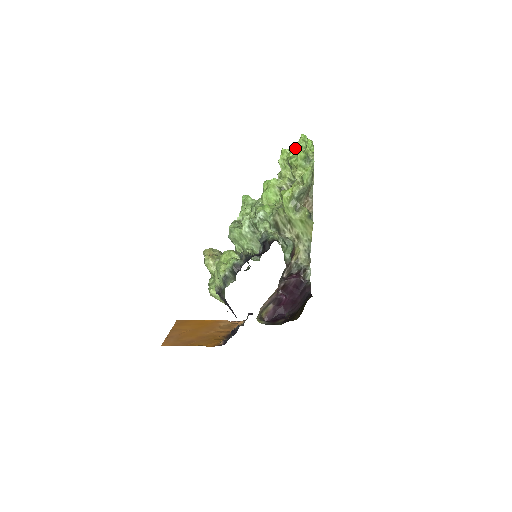
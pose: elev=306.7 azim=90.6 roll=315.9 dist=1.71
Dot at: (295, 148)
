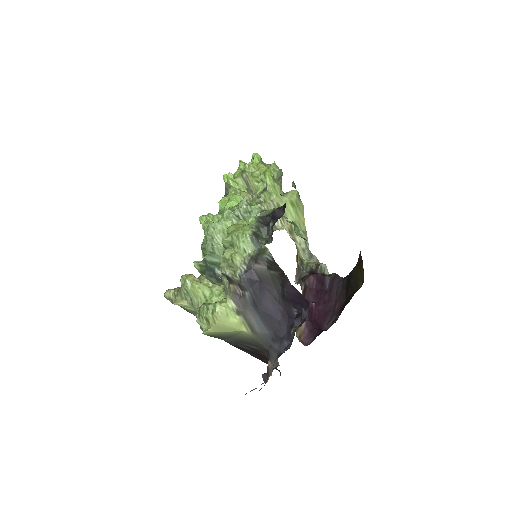
Dot at: (241, 166)
